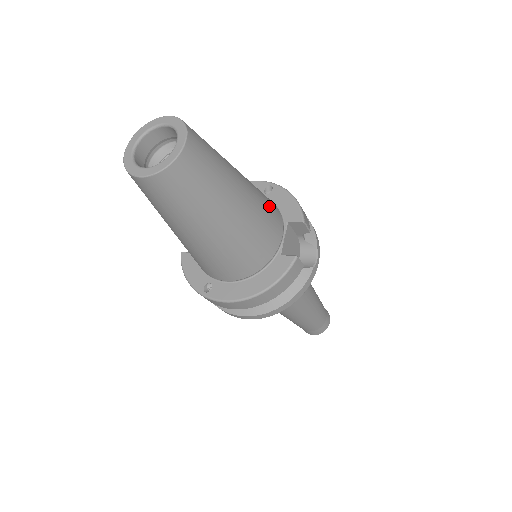
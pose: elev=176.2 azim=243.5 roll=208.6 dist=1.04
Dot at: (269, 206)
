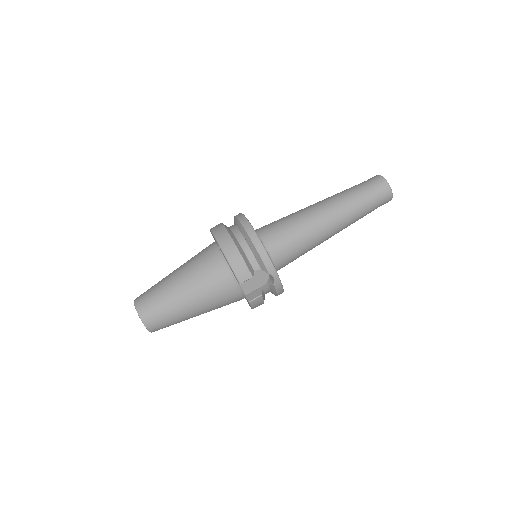
Dot at: (216, 284)
